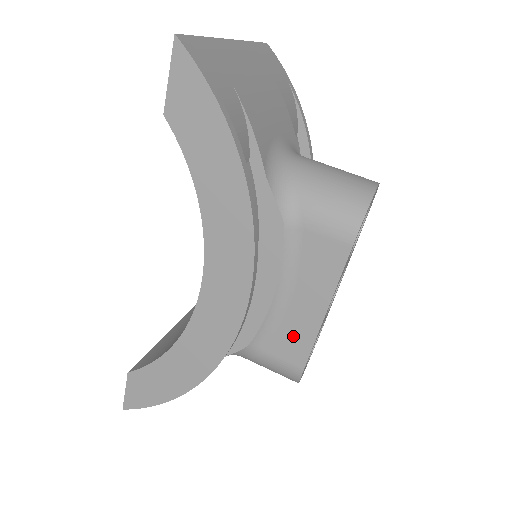
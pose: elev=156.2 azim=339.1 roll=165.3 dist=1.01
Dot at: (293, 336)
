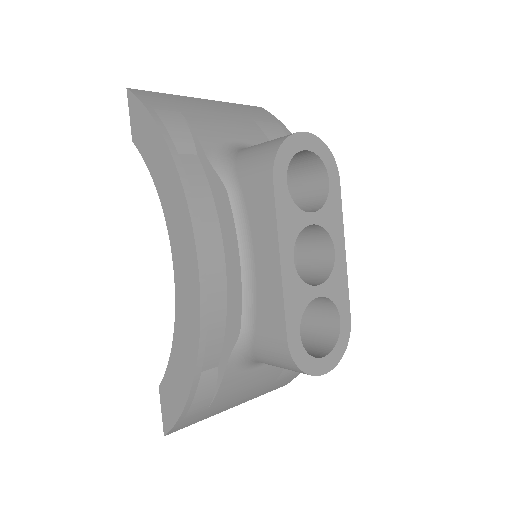
Dot at: (268, 303)
